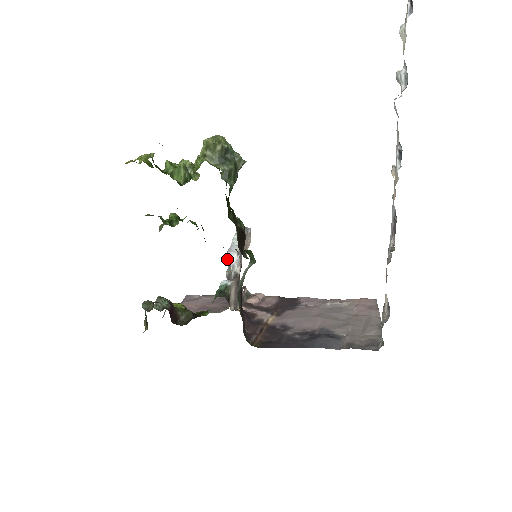
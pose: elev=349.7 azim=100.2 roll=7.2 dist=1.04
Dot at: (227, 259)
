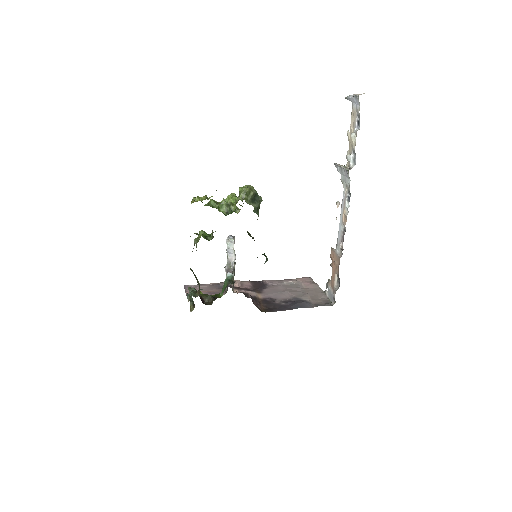
Dot at: (228, 258)
